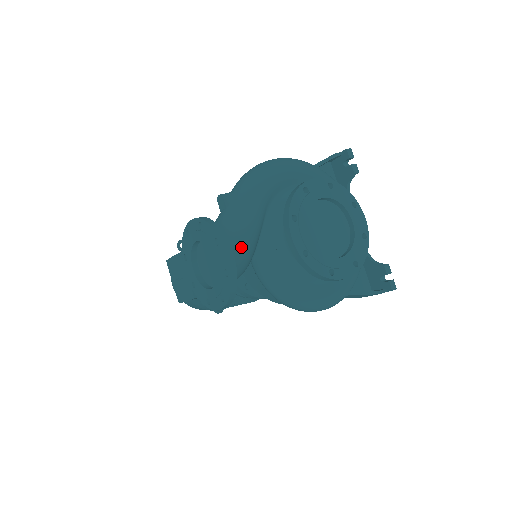
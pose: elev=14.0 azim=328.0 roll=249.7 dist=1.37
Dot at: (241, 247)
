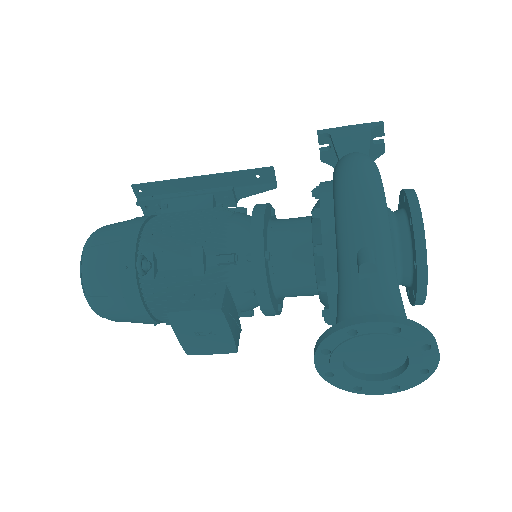
Dot at: occluded
